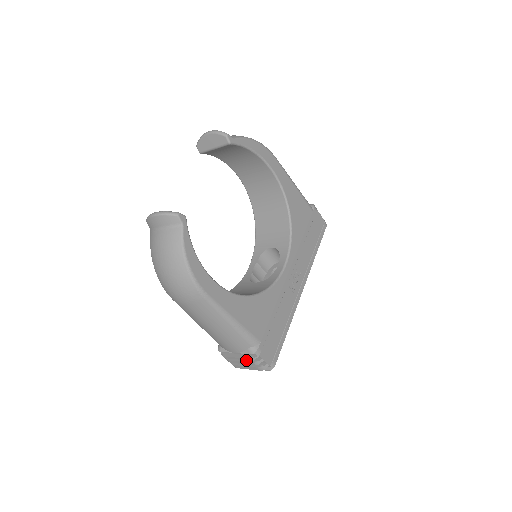
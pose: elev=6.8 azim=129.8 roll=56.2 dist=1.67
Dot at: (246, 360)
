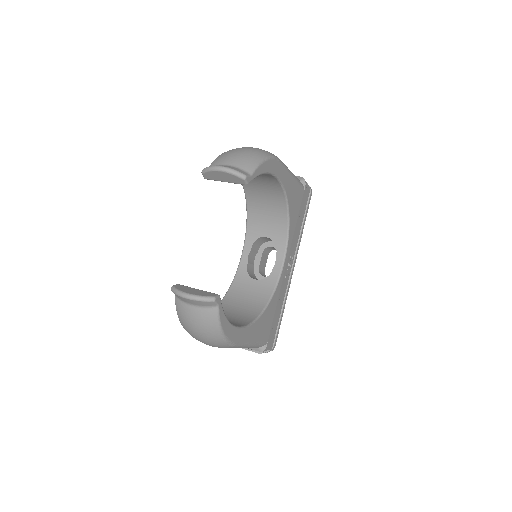
Dot at: occluded
